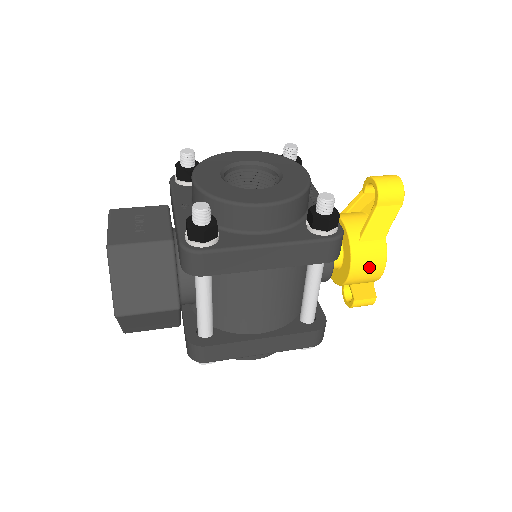
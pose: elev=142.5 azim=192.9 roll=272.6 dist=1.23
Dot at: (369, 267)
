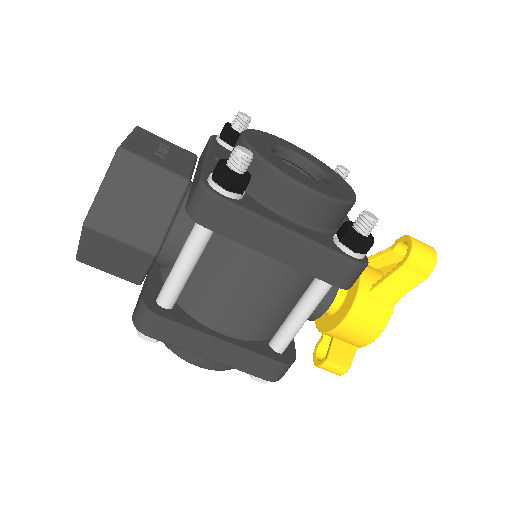
Dot at: (365, 325)
